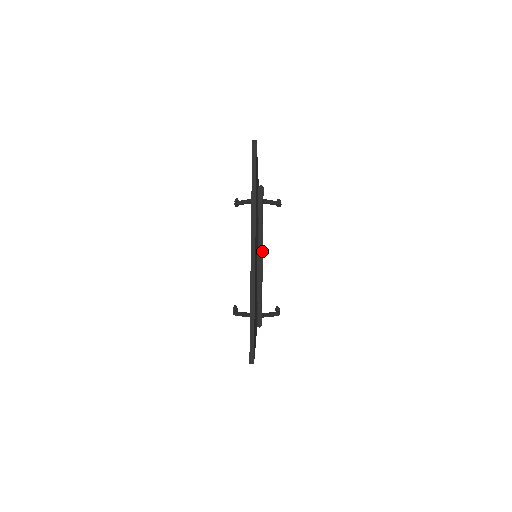
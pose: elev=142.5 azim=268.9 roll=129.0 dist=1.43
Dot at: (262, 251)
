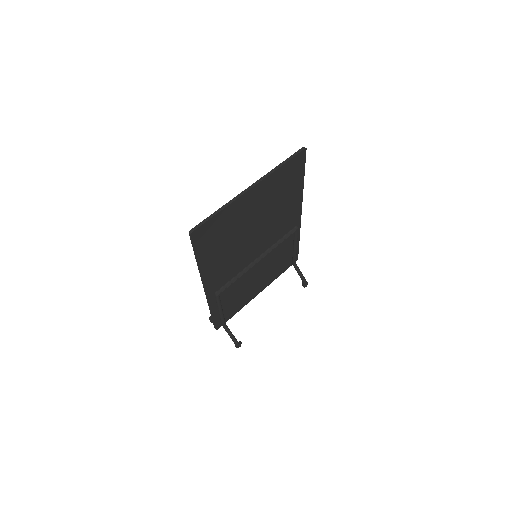
Dot at: (262, 258)
